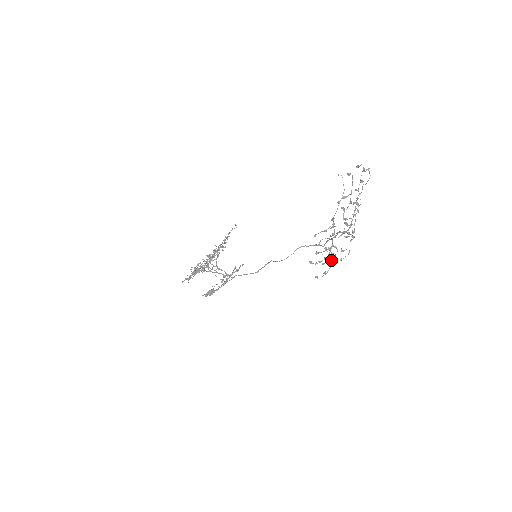
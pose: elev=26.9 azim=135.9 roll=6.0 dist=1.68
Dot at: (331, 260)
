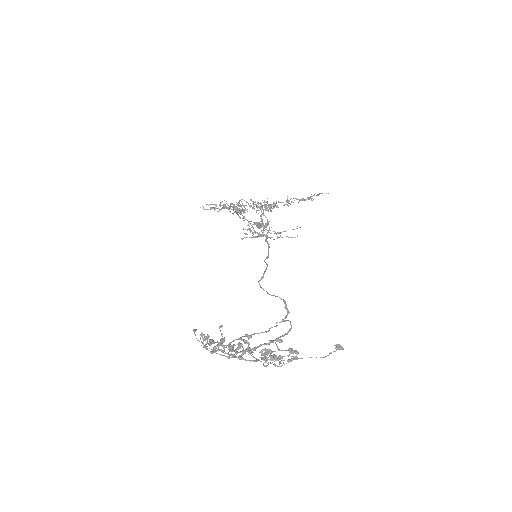
Dot at: (243, 351)
